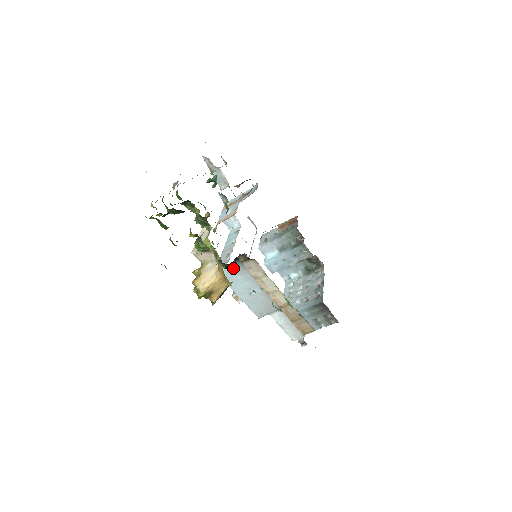
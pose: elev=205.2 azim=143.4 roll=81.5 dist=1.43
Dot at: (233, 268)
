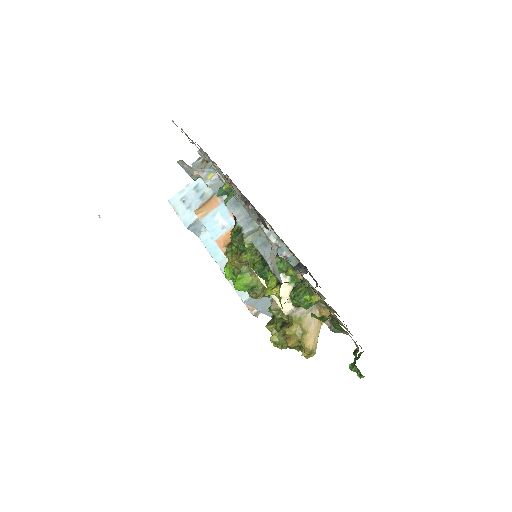
Dot at: occluded
